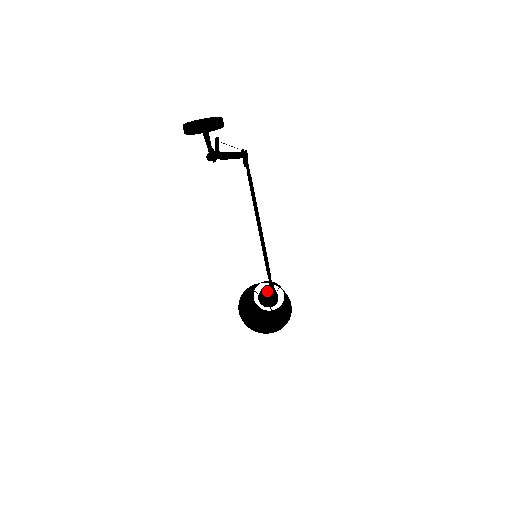
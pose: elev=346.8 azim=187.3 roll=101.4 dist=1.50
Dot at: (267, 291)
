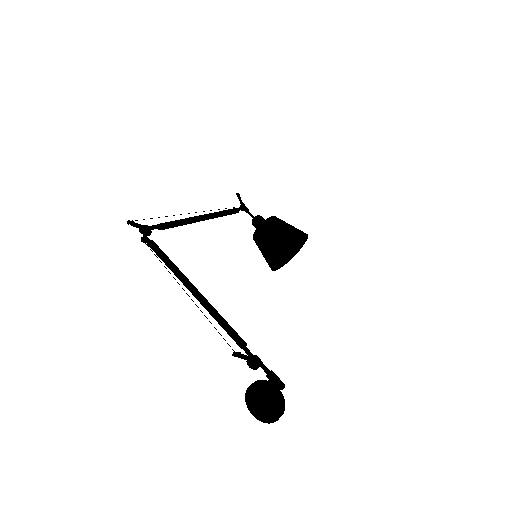
Dot at: occluded
